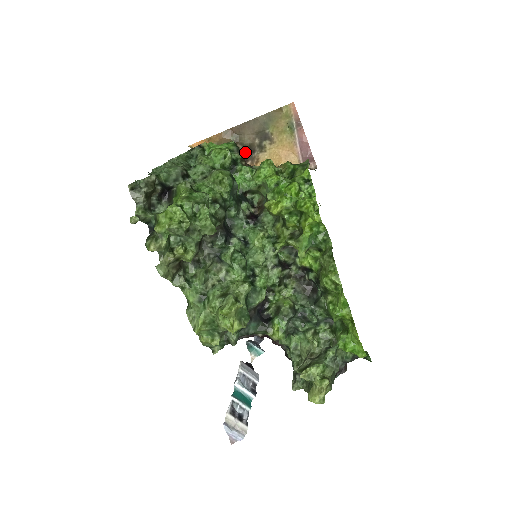
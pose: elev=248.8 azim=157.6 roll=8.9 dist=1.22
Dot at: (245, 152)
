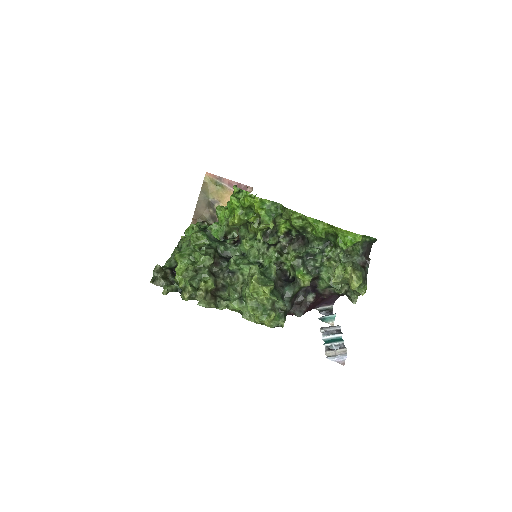
Dot at: (212, 223)
